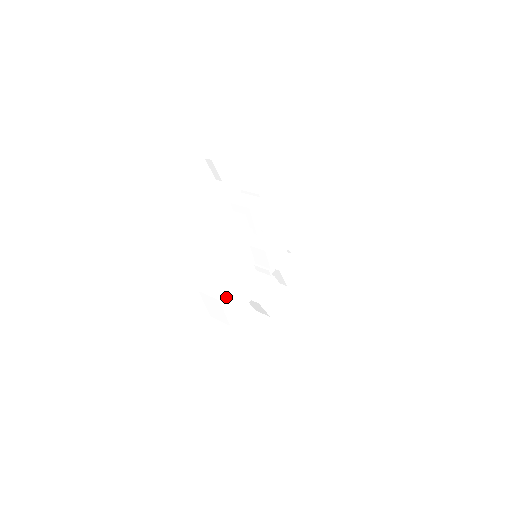
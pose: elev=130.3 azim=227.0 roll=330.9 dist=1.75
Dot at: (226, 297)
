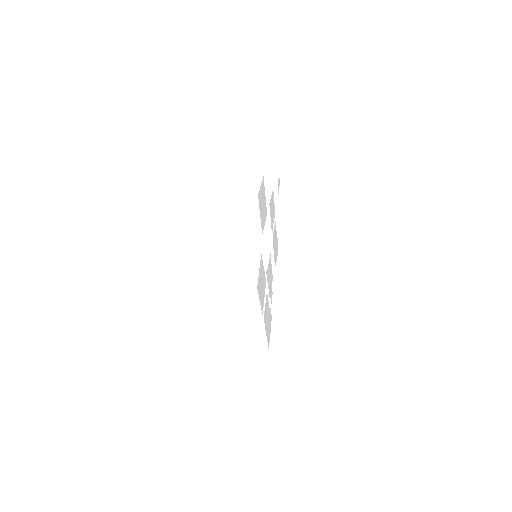
Dot at: (263, 188)
